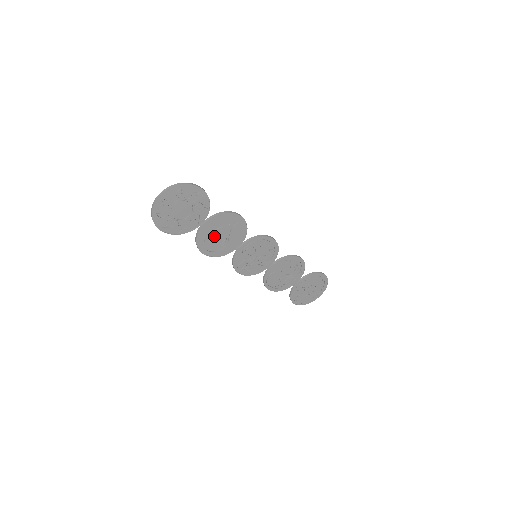
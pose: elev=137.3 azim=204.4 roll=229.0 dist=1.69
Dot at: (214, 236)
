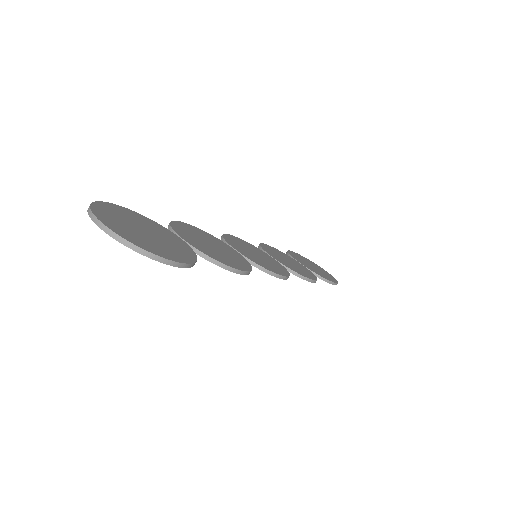
Dot at: occluded
